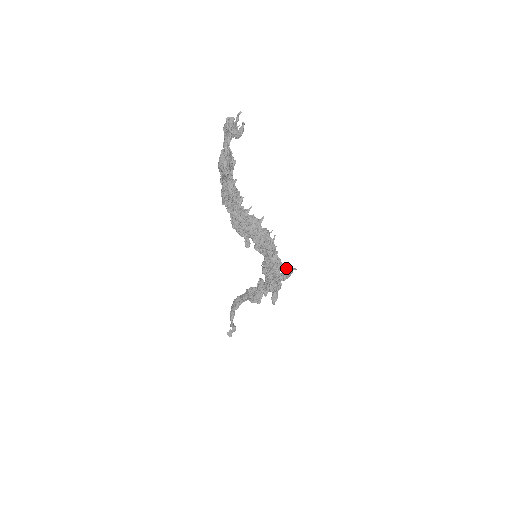
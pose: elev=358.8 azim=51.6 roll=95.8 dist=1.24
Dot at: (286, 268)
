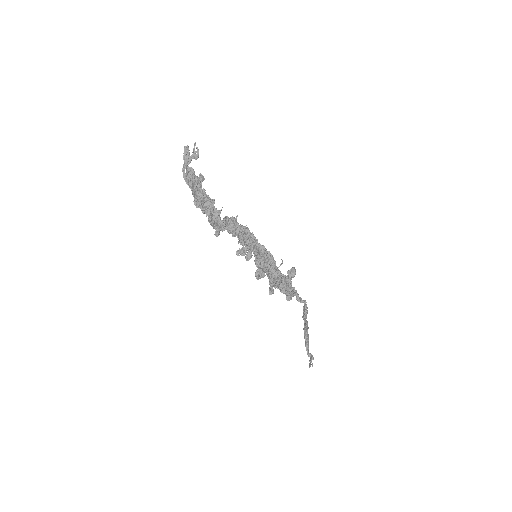
Dot at: occluded
